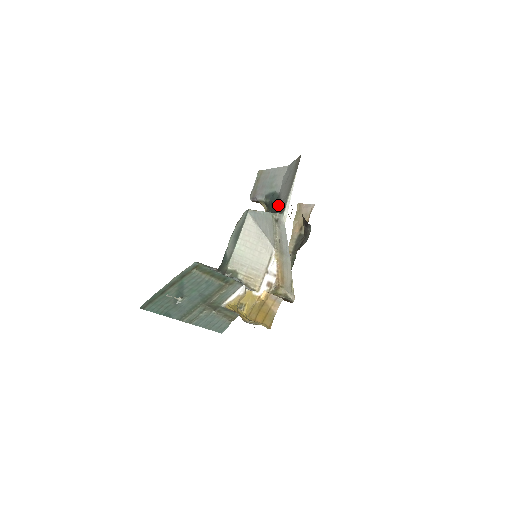
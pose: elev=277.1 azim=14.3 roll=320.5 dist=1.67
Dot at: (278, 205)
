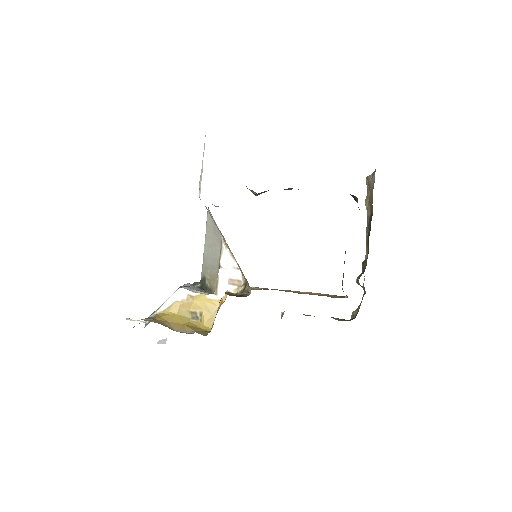
Dot at: occluded
